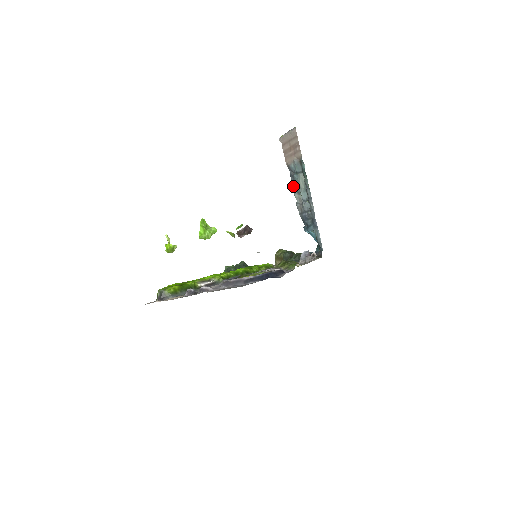
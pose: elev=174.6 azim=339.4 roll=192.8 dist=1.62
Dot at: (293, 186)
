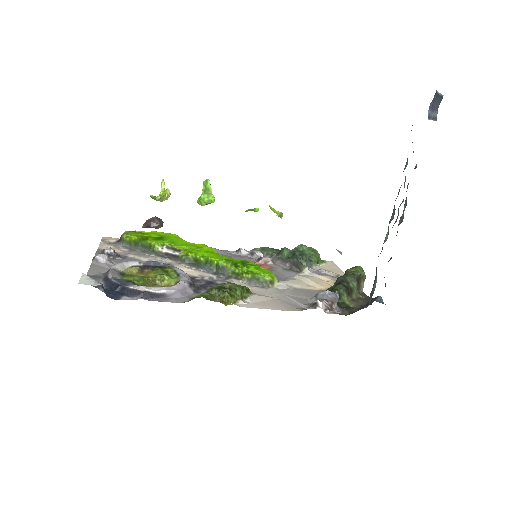
Dot at: occluded
